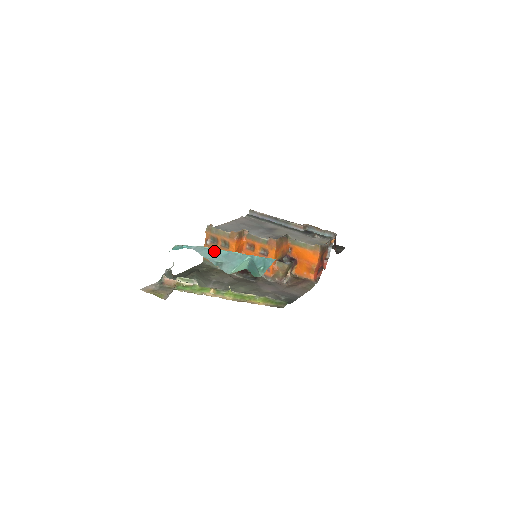
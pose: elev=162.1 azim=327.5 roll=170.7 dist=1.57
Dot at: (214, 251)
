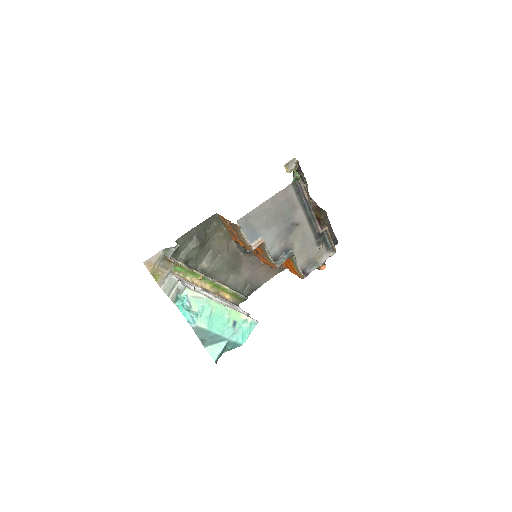
Dot at: (206, 332)
